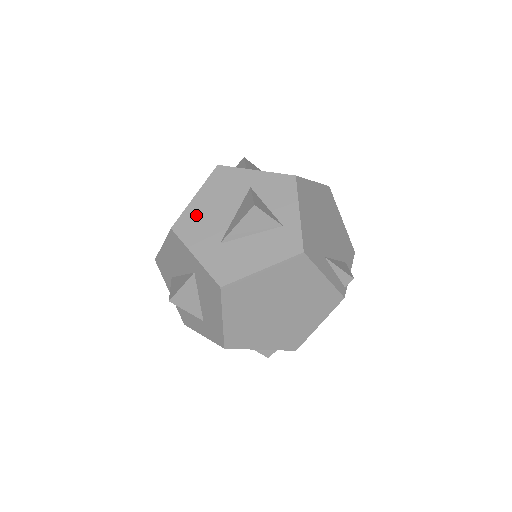
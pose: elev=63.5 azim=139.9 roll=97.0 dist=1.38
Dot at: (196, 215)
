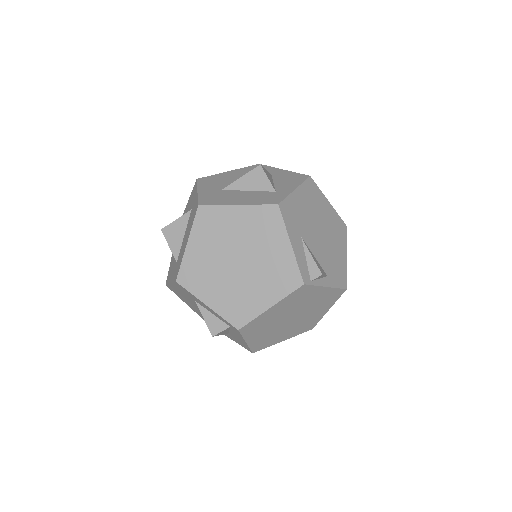
Dot at: (220, 177)
